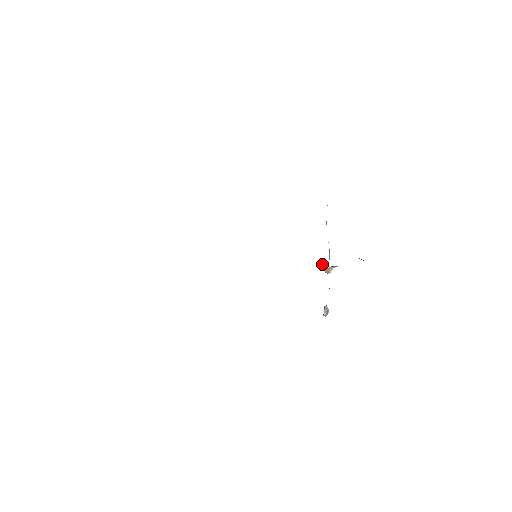
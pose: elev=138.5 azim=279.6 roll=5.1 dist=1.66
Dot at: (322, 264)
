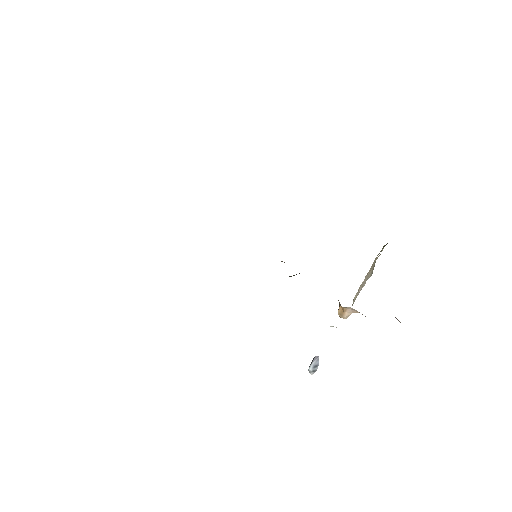
Dot at: (338, 300)
